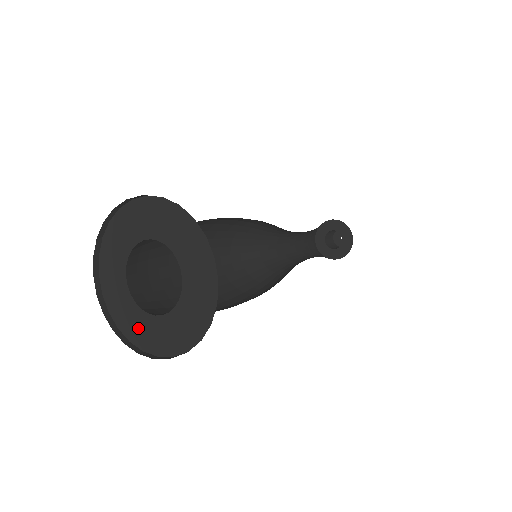
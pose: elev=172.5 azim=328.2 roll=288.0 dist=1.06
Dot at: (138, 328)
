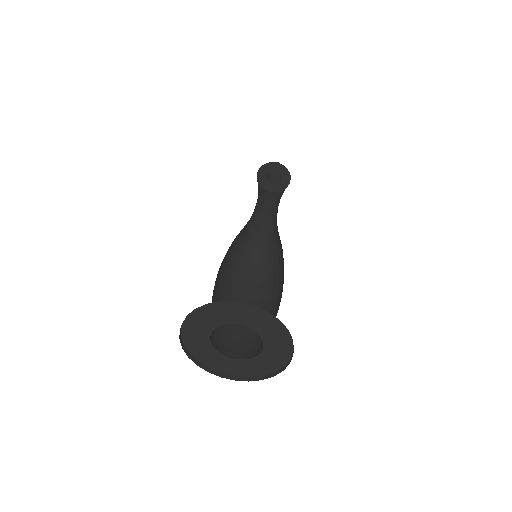
Dot at: (219, 363)
